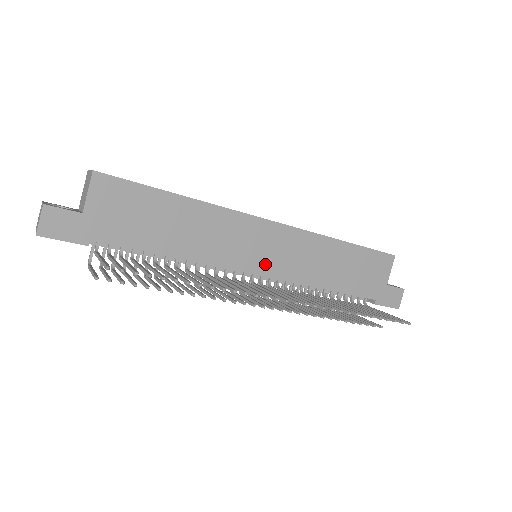
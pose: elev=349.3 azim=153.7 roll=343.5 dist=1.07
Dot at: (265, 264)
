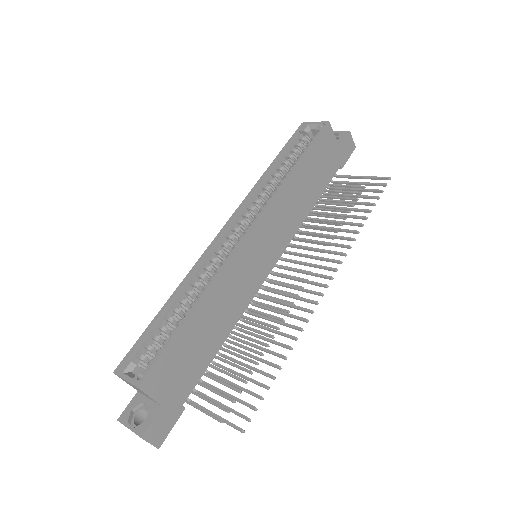
Dot at: (270, 257)
